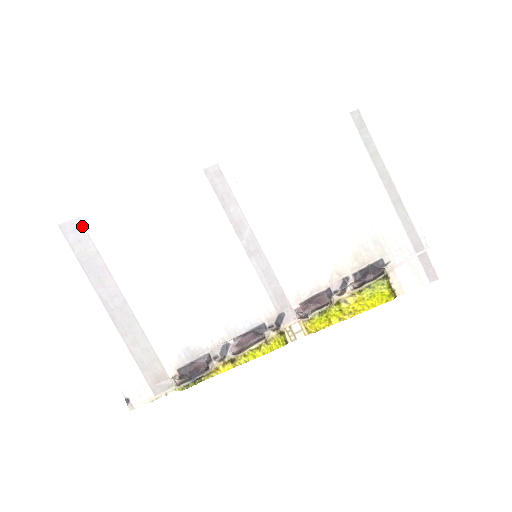
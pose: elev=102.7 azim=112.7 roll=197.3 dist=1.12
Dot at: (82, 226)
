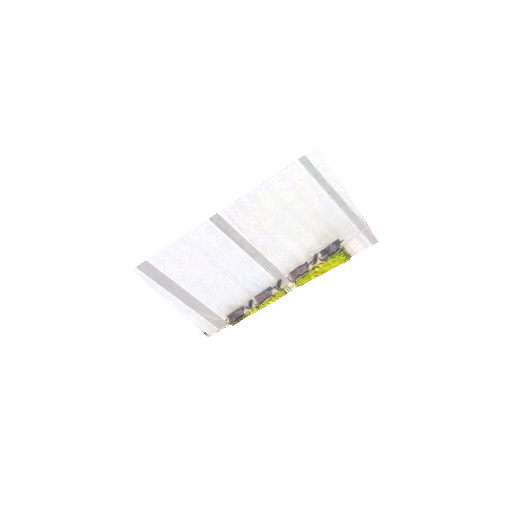
Dot at: (149, 264)
